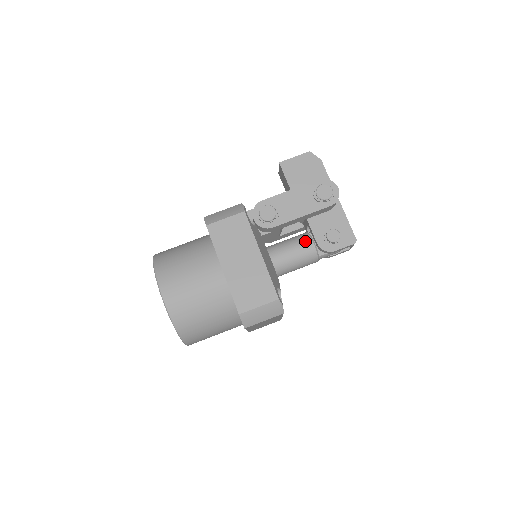
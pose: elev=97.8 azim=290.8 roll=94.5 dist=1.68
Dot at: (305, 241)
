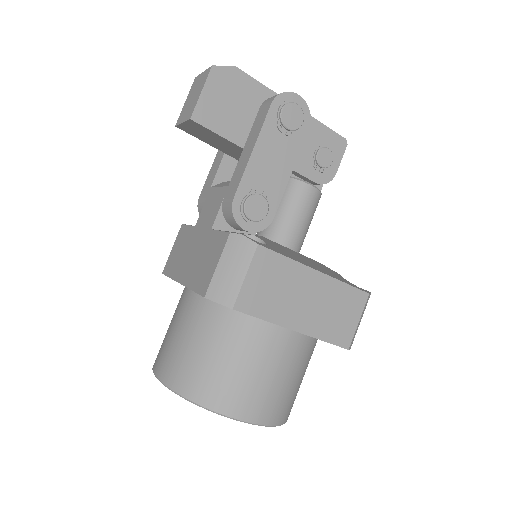
Dot at: (303, 193)
